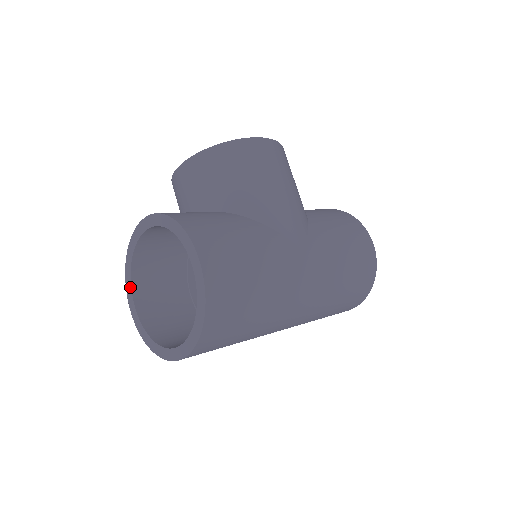
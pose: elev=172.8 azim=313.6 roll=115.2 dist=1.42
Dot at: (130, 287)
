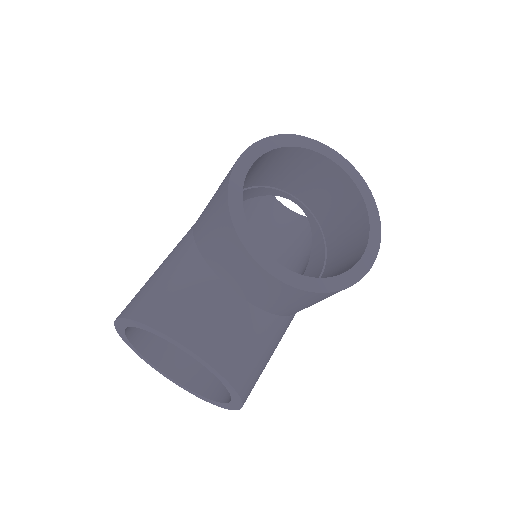
Dot at: (129, 326)
